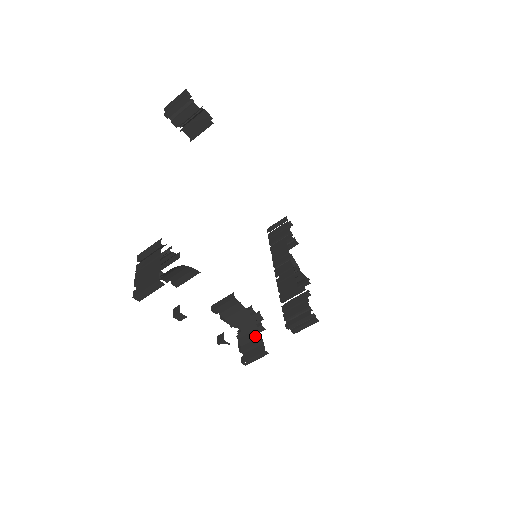
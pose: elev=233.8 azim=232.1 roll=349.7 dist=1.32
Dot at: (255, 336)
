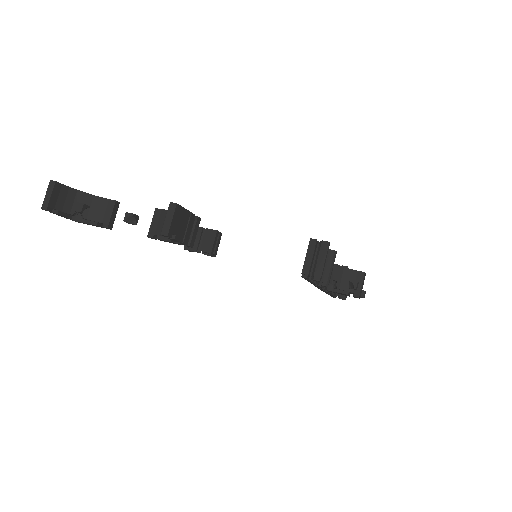
Dot at: occluded
